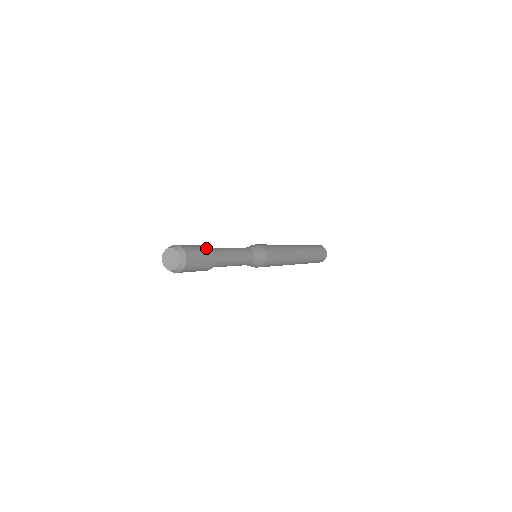
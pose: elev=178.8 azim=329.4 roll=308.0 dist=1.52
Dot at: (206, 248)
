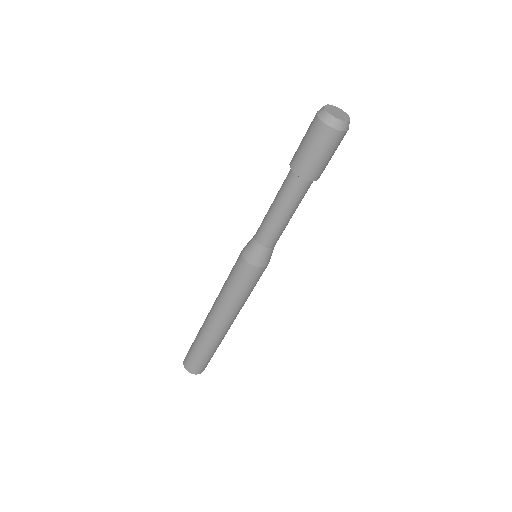
Dot at: occluded
